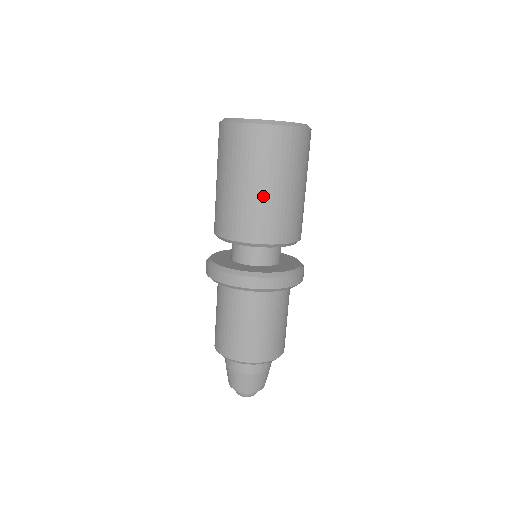
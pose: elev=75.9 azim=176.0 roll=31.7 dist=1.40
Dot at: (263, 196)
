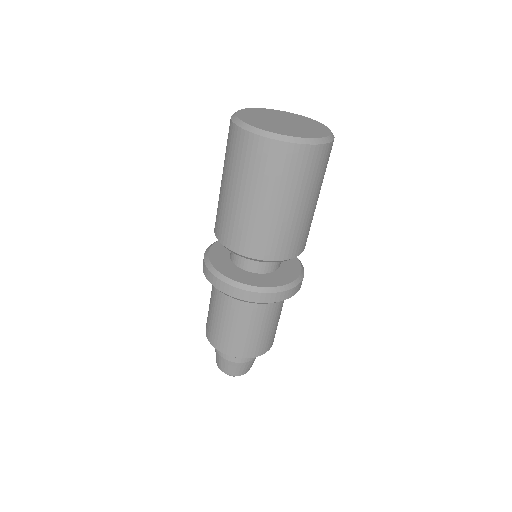
Dot at: (227, 198)
